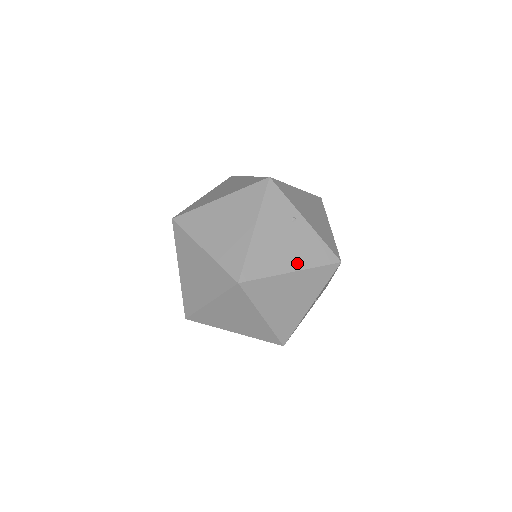
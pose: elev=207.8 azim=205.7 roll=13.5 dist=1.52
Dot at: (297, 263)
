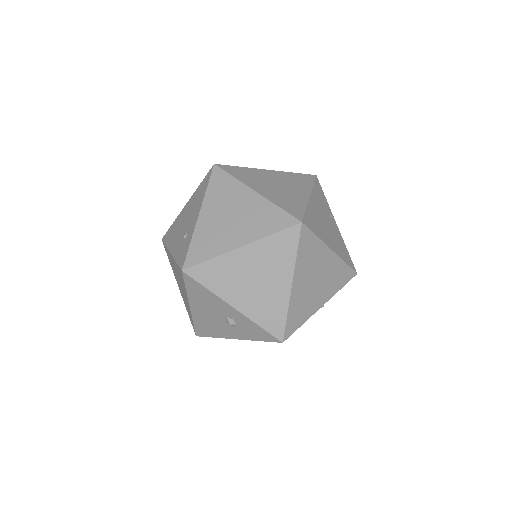
Dot at: (334, 247)
